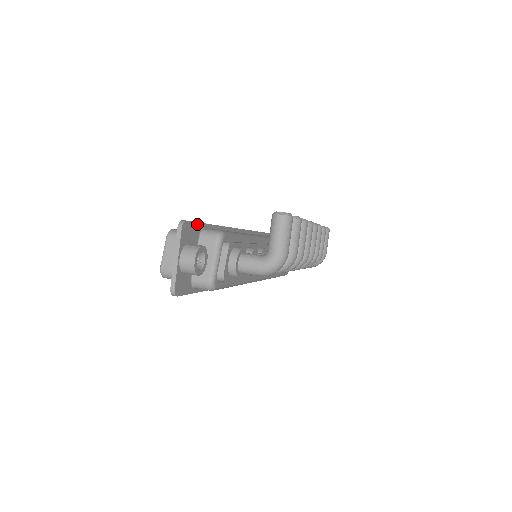
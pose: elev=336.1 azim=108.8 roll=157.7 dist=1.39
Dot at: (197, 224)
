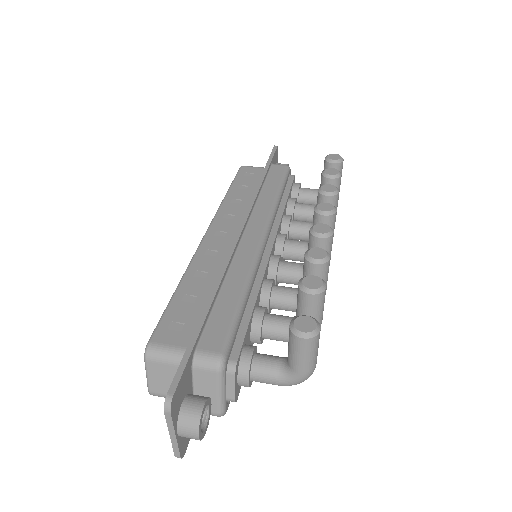
Dot at: (186, 366)
